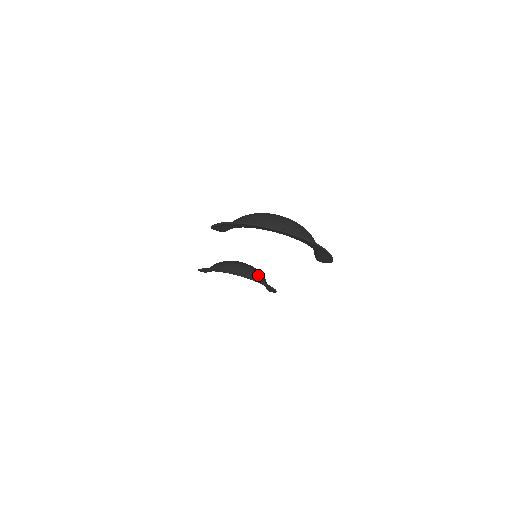
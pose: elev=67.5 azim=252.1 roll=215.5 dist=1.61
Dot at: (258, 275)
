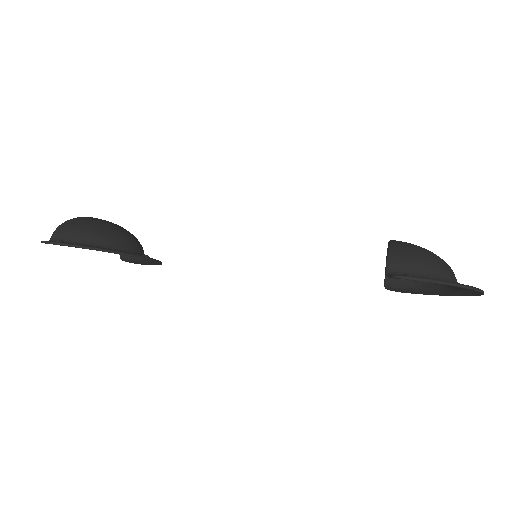
Dot at: occluded
